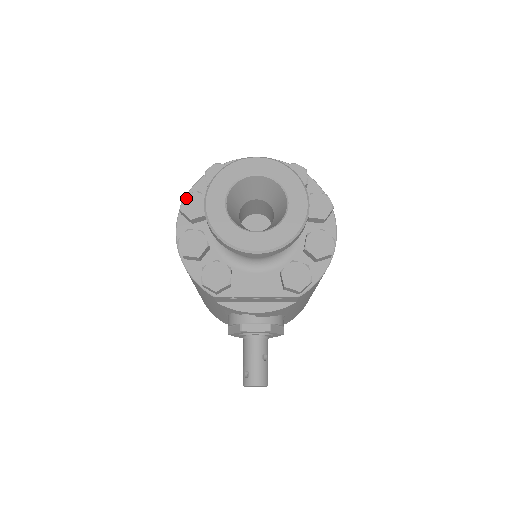
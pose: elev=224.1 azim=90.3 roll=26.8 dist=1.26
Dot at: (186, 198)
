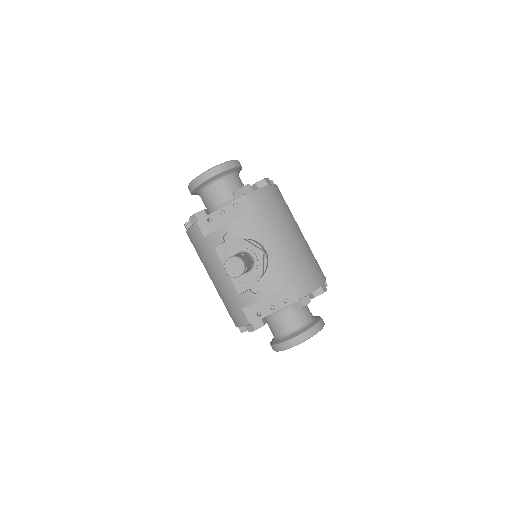
Dot at: occluded
